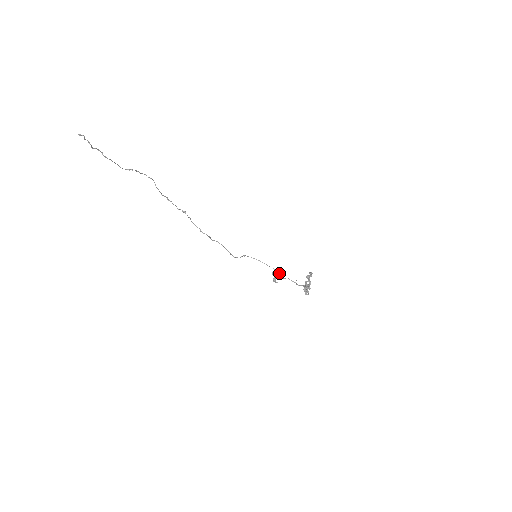
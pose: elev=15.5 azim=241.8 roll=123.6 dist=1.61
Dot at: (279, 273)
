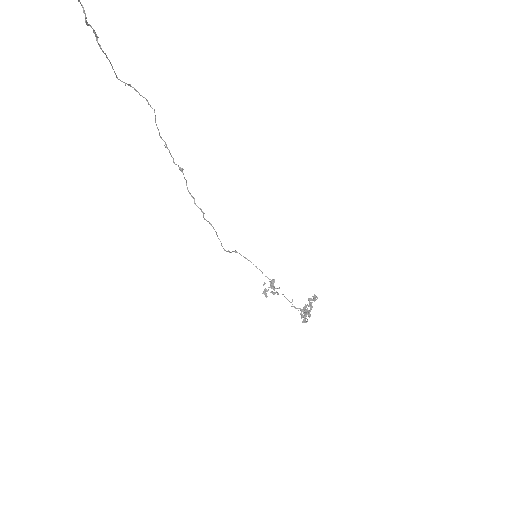
Dot at: occluded
